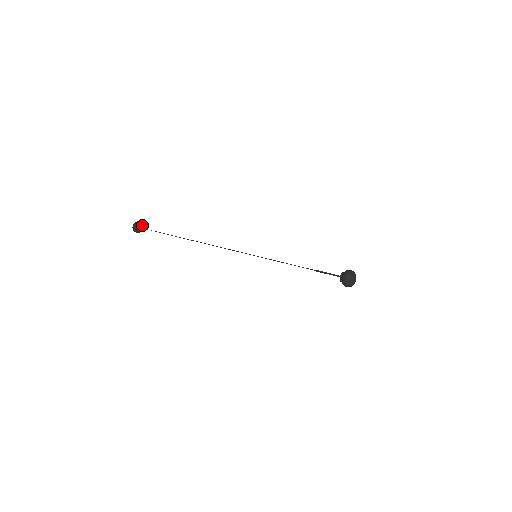
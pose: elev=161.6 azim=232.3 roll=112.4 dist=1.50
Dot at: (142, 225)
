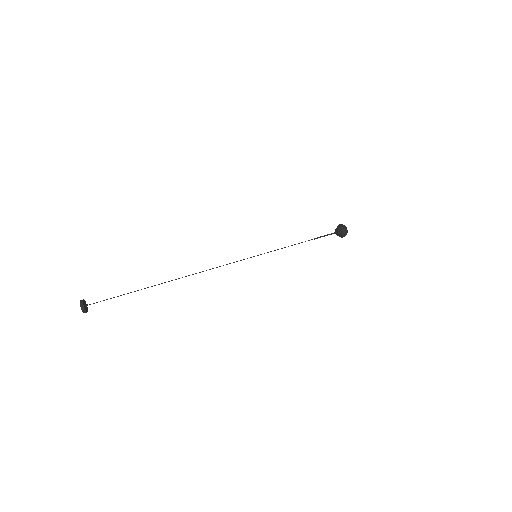
Dot at: (85, 303)
